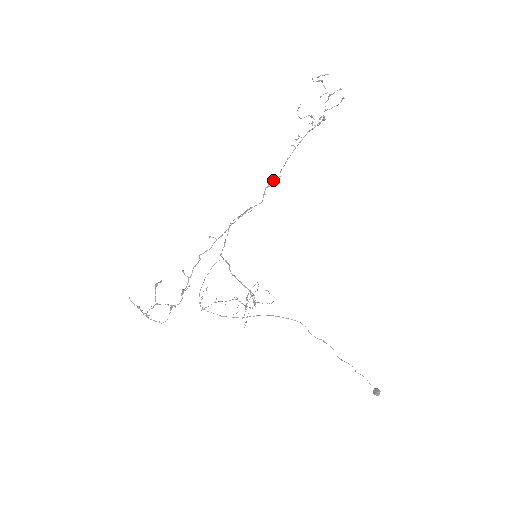
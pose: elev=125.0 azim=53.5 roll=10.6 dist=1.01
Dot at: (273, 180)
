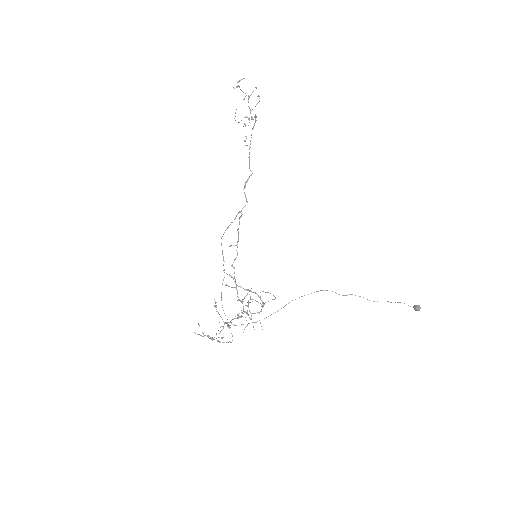
Dot at: occluded
